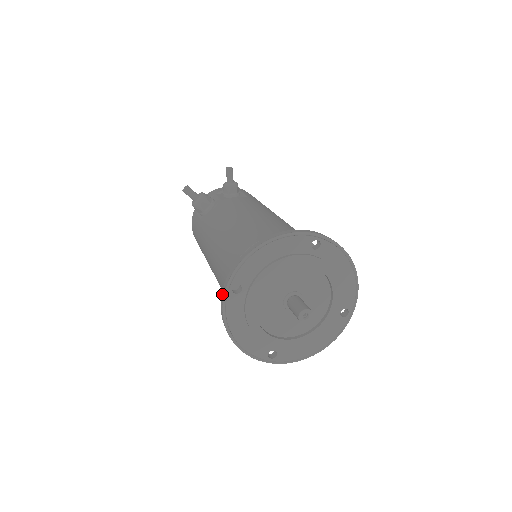
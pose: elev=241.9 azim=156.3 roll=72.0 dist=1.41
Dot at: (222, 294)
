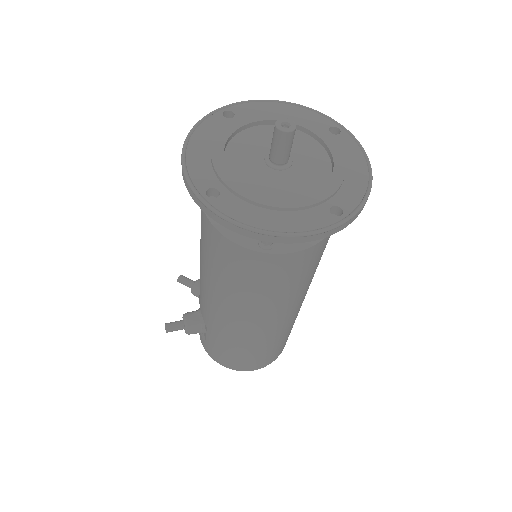
Dot at: (209, 215)
